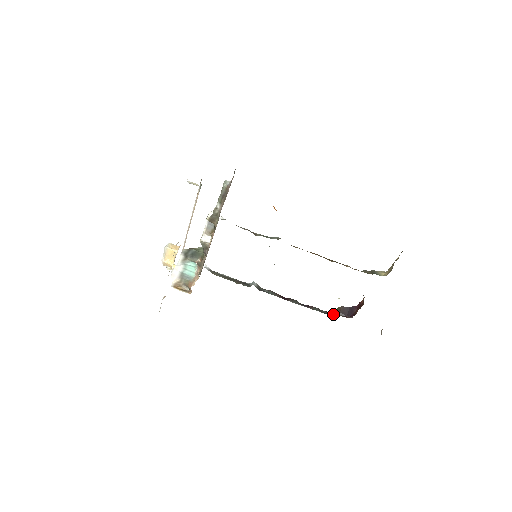
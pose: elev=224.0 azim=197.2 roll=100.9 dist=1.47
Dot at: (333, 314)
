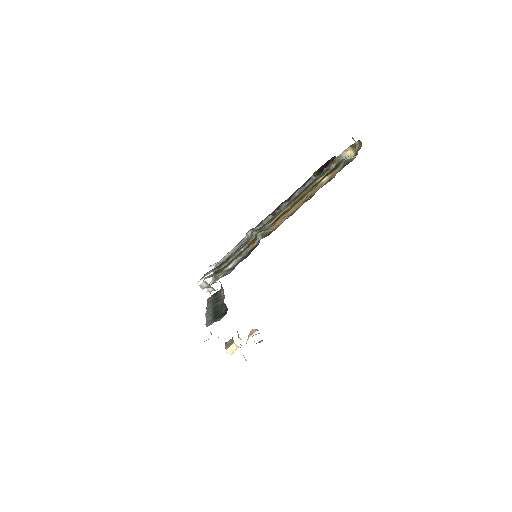
Dot at: (315, 178)
